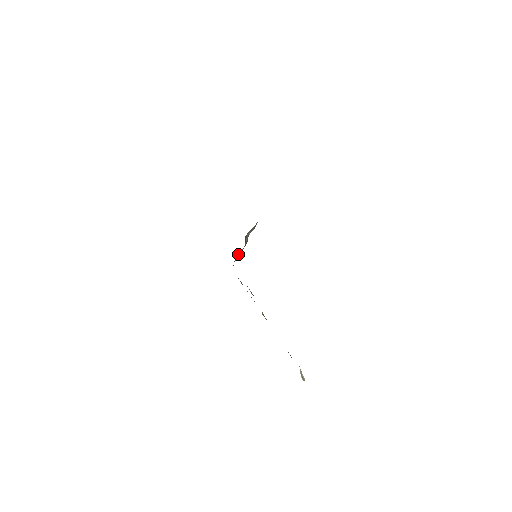
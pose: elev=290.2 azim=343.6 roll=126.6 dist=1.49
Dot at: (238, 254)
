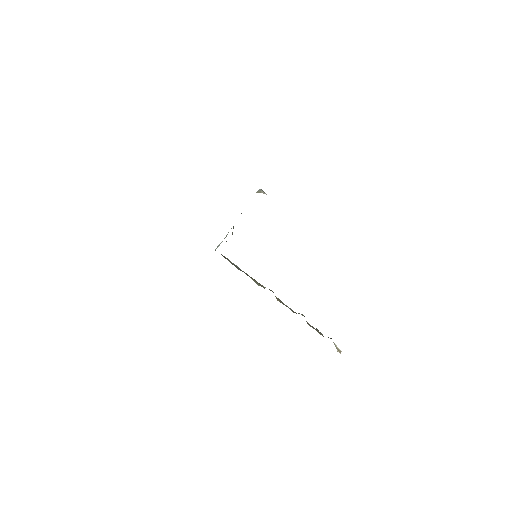
Dot at: occluded
